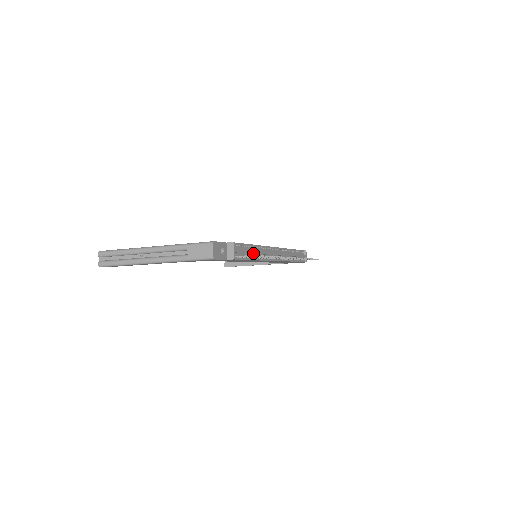
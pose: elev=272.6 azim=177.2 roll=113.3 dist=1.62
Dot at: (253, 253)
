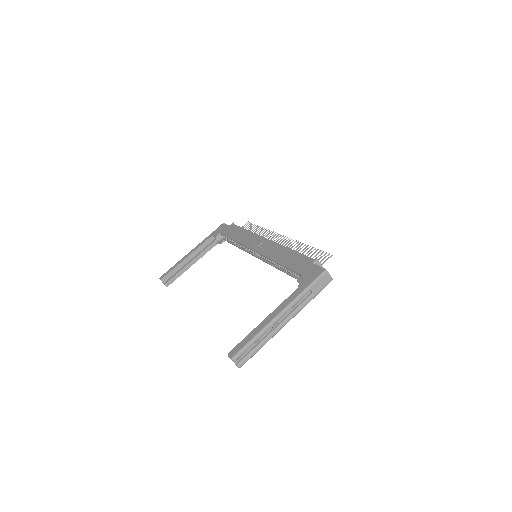
Dot at: occluded
